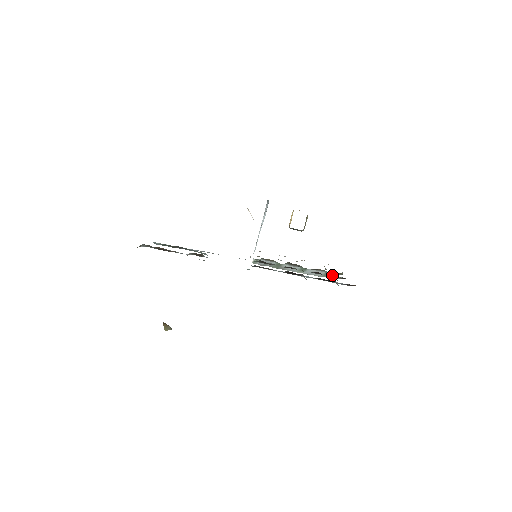
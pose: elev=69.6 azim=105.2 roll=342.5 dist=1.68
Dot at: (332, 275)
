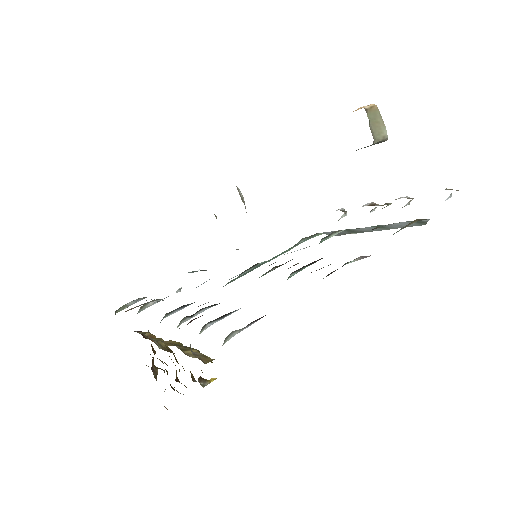
Dot at: (426, 220)
